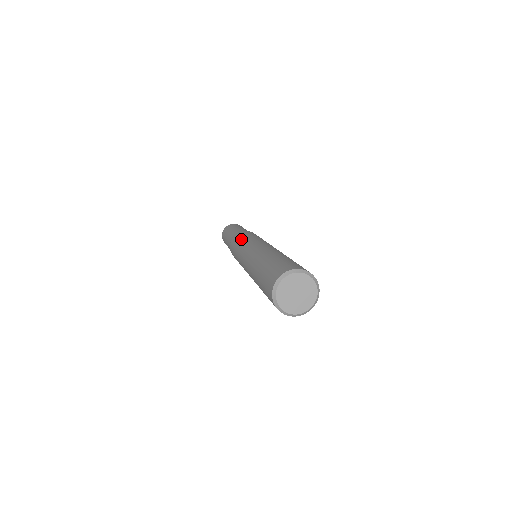
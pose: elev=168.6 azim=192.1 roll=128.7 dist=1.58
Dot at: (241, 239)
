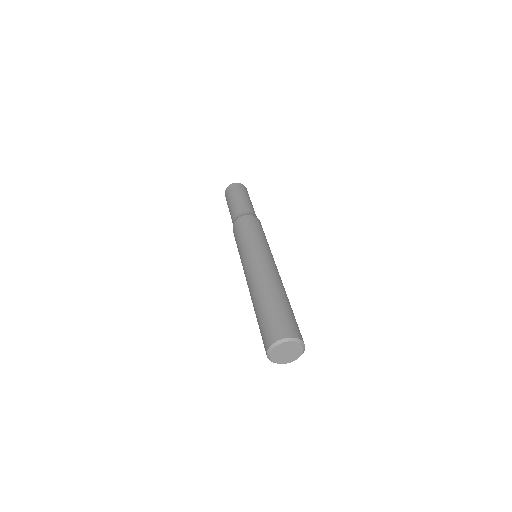
Dot at: (237, 244)
